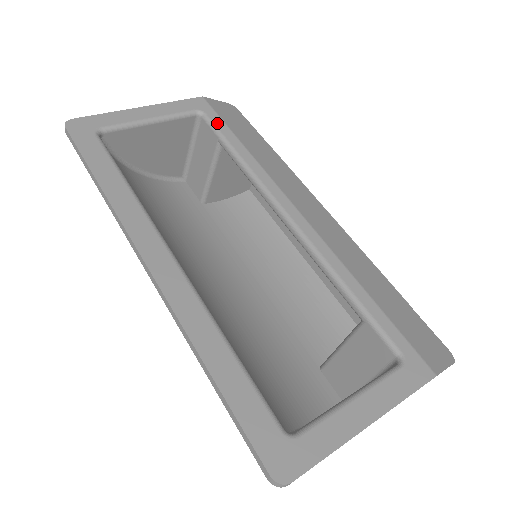
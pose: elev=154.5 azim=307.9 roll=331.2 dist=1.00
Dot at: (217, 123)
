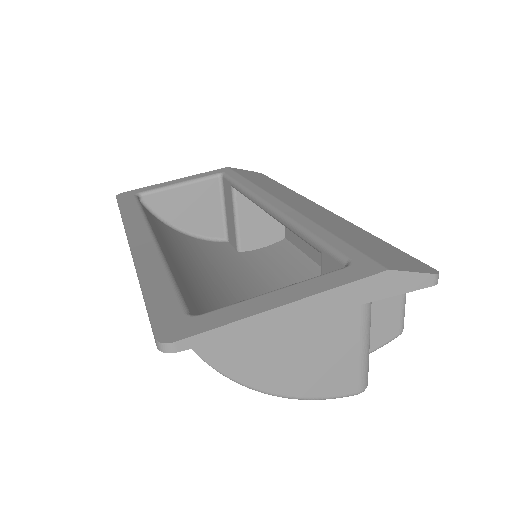
Dot at: (232, 175)
